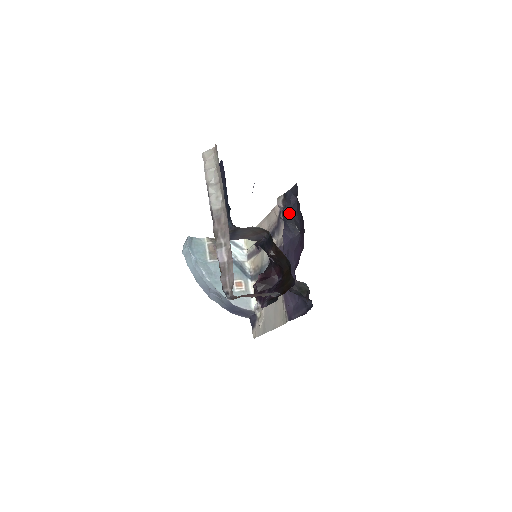
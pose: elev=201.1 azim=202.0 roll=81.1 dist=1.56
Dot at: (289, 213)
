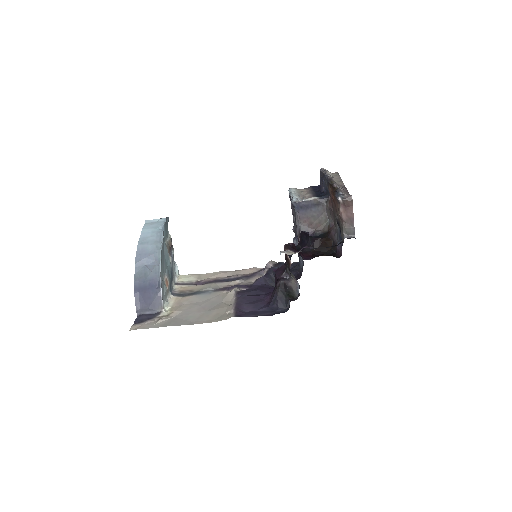
Dot at: occluded
